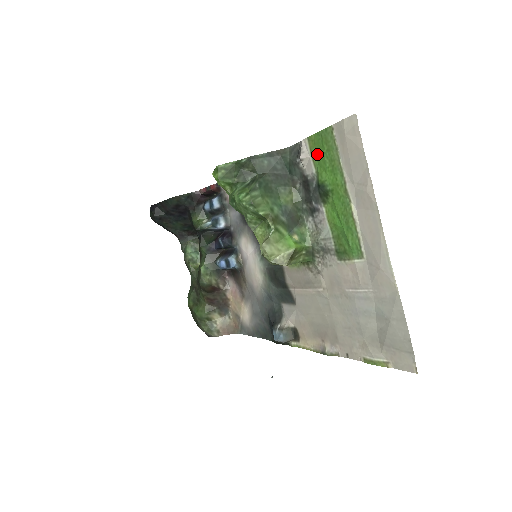
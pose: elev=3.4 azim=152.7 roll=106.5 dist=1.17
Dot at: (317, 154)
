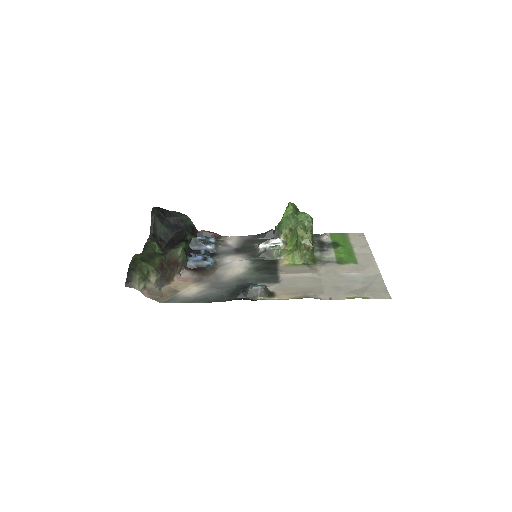
Dot at: (335, 237)
